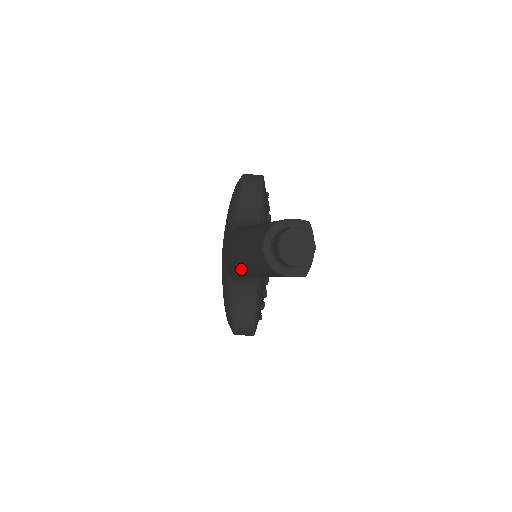
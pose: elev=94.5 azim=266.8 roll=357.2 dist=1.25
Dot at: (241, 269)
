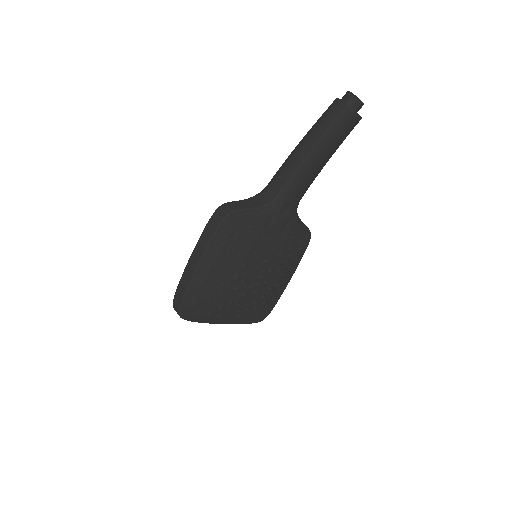
Dot at: (298, 145)
